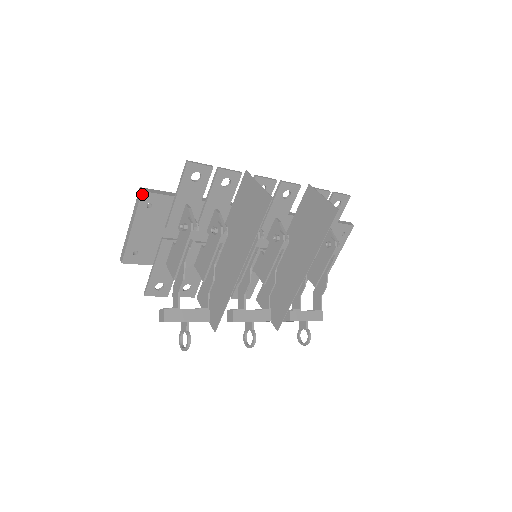
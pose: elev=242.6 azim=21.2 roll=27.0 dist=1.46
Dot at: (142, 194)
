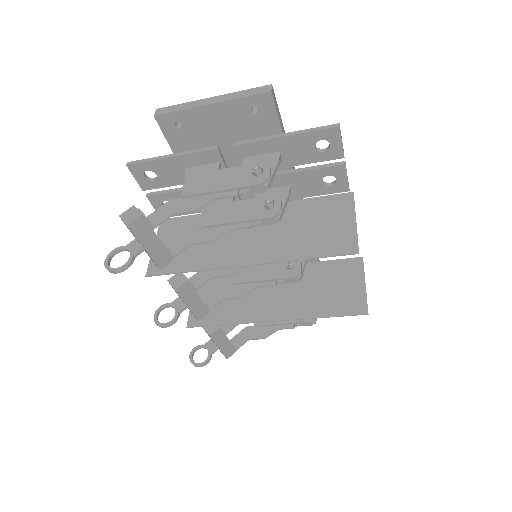
Dot at: (267, 93)
